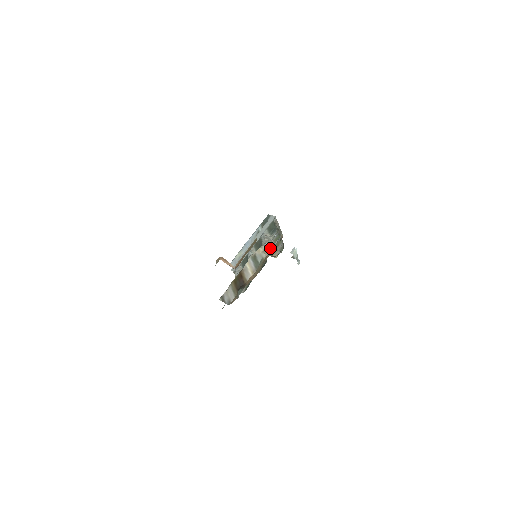
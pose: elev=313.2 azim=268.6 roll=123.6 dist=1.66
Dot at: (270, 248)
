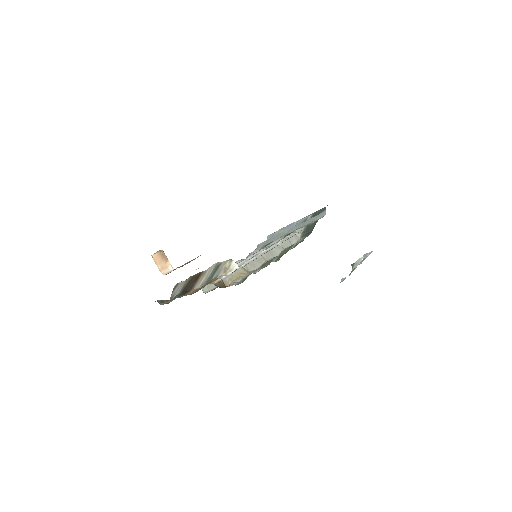
Dot at: (250, 264)
